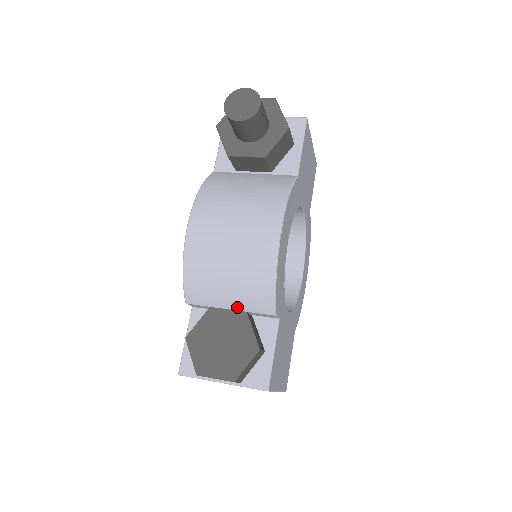
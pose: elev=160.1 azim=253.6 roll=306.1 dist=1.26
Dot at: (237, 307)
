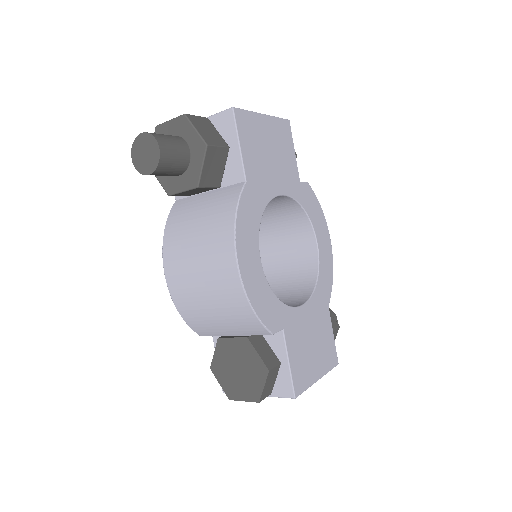
Dot at: (239, 334)
